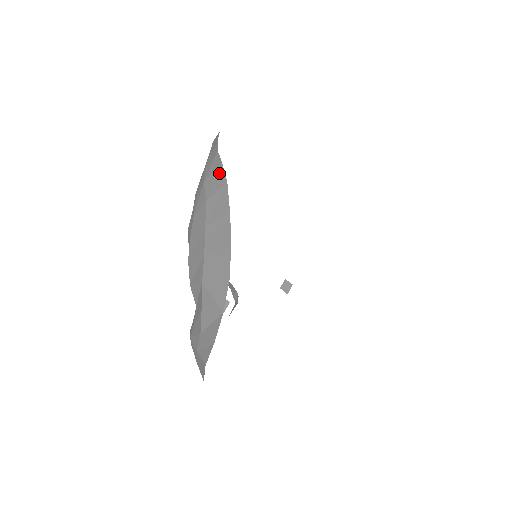
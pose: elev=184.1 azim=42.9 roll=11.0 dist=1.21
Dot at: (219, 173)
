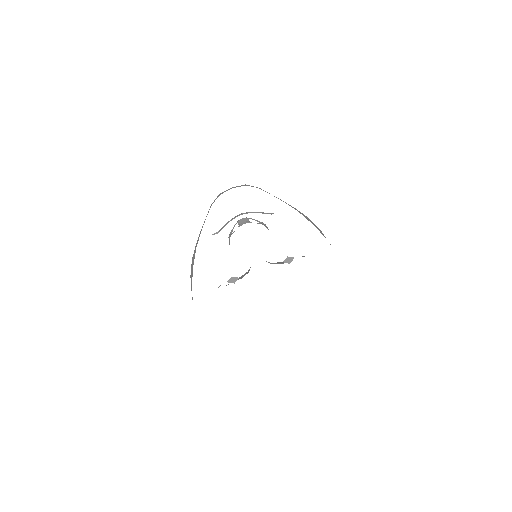
Dot at: (192, 271)
